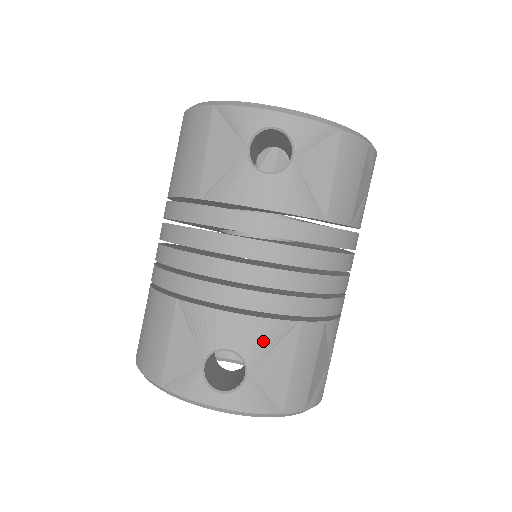
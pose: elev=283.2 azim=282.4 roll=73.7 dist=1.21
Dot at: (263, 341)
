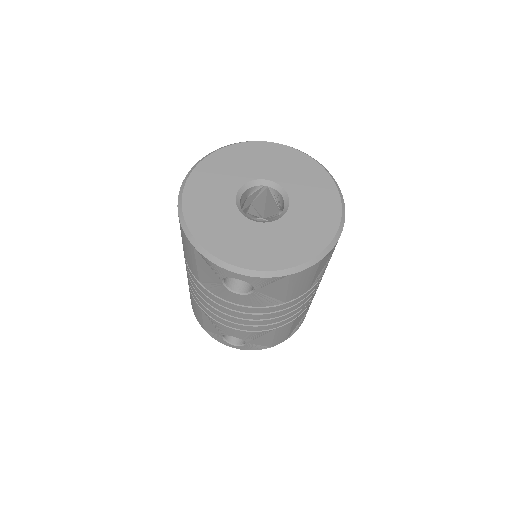
Dot at: (253, 336)
